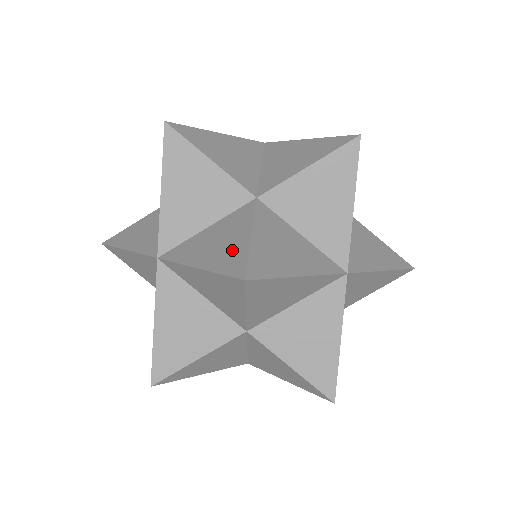
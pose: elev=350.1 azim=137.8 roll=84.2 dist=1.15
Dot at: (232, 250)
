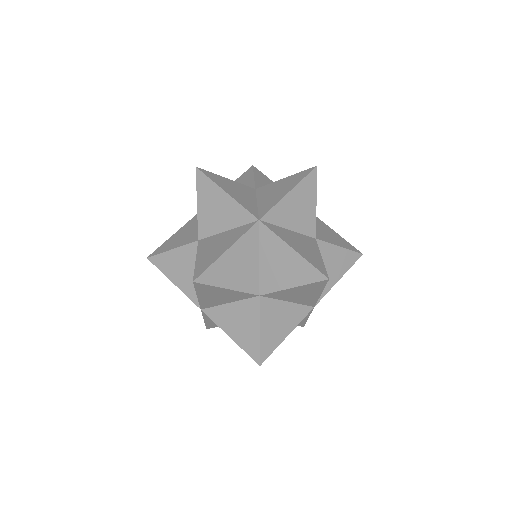
Dot at: occluded
